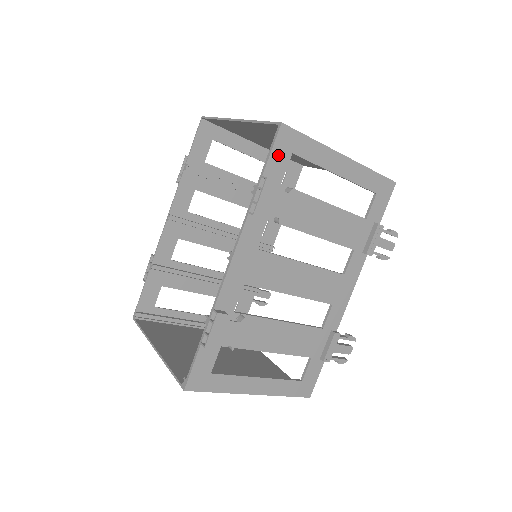
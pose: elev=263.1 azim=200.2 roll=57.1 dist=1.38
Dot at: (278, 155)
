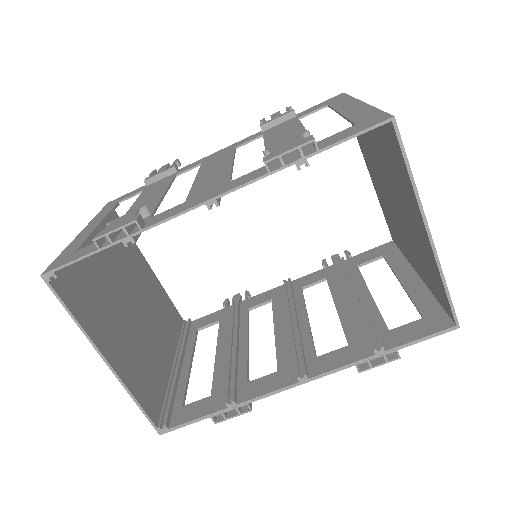
Dot at: (422, 333)
